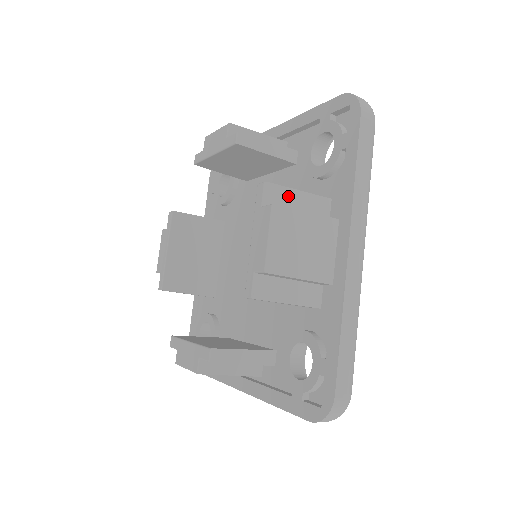
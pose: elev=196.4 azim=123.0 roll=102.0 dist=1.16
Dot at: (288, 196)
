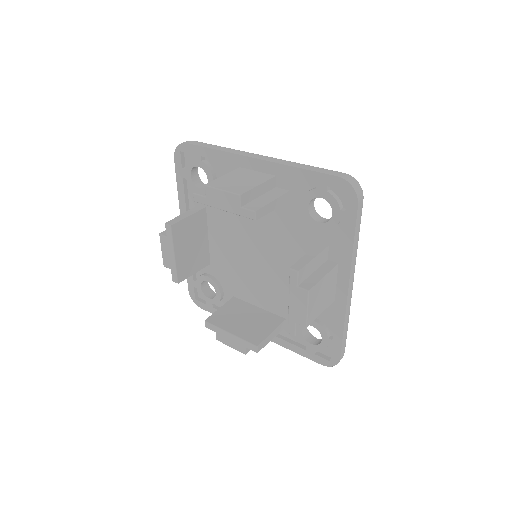
Dot at: (309, 267)
